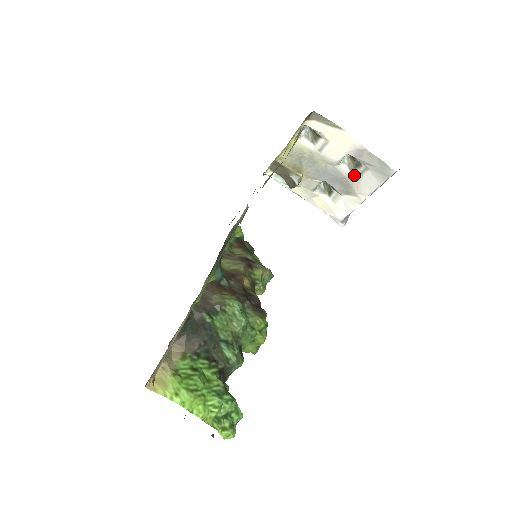
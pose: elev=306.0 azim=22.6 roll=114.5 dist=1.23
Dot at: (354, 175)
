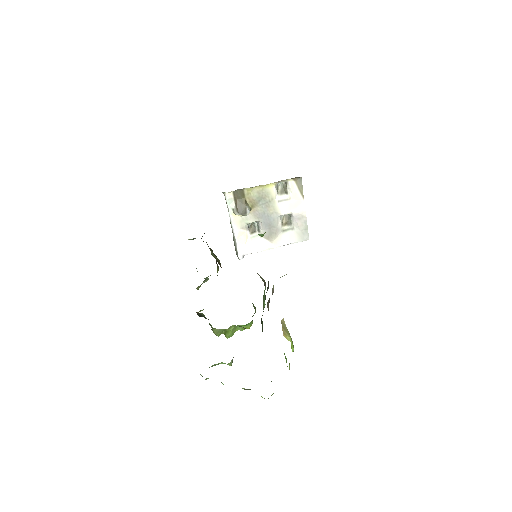
Dot at: (282, 228)
